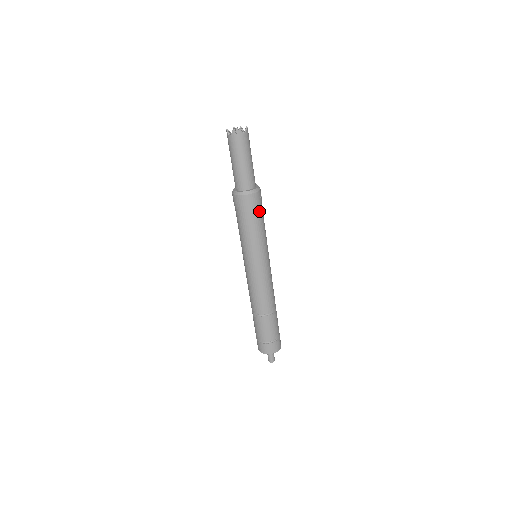
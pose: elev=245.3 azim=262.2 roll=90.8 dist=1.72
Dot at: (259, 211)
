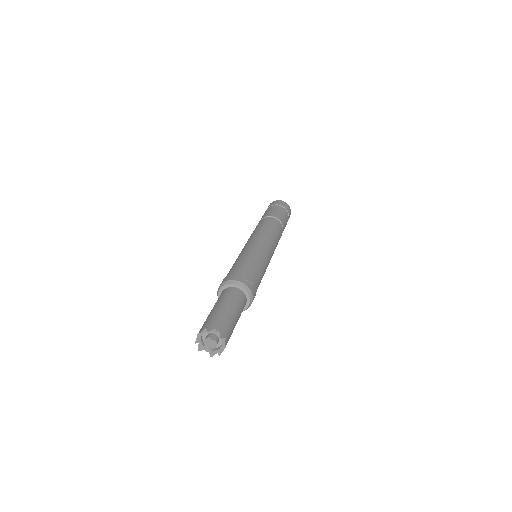
Dot at: occluded
